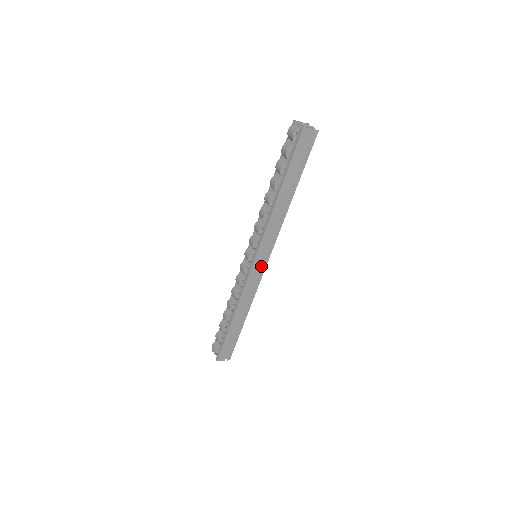
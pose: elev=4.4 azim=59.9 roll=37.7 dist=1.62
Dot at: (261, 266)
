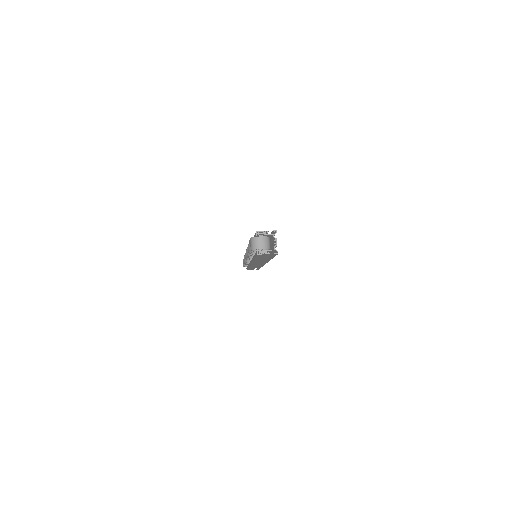
Dot at: occluded
